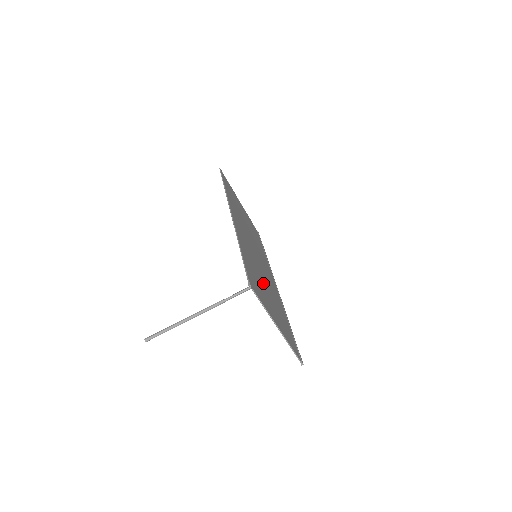
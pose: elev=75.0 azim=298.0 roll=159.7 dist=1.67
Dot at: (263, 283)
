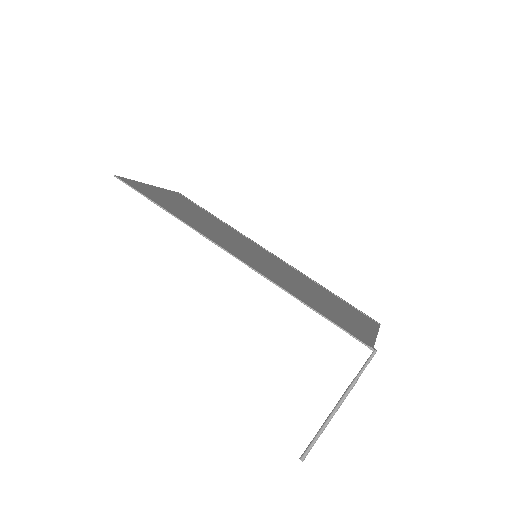
Dot at: (316, 296)
